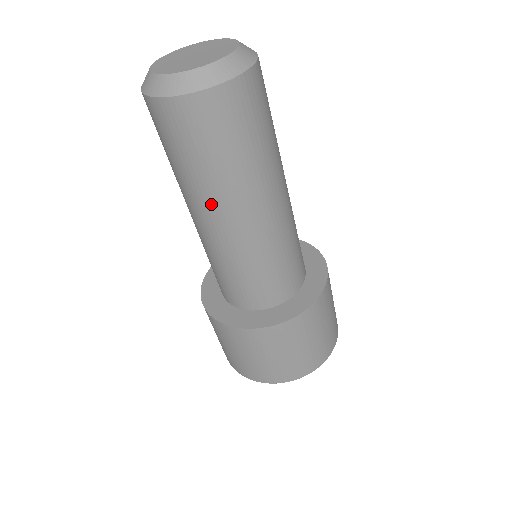
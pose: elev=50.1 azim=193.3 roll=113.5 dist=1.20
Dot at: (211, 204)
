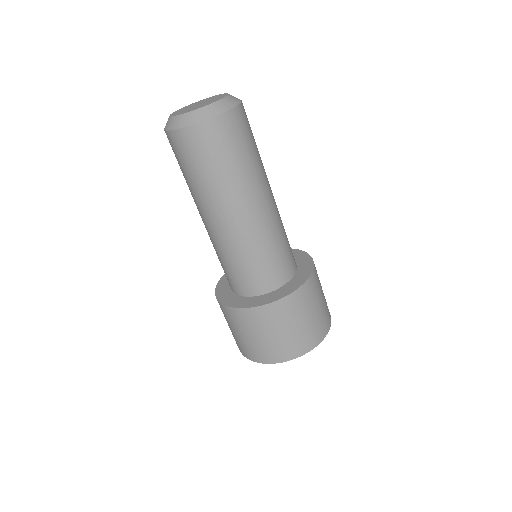
Dot at: (211, 205)
